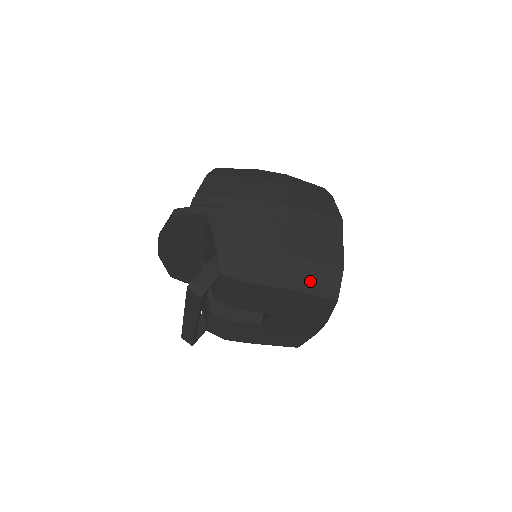
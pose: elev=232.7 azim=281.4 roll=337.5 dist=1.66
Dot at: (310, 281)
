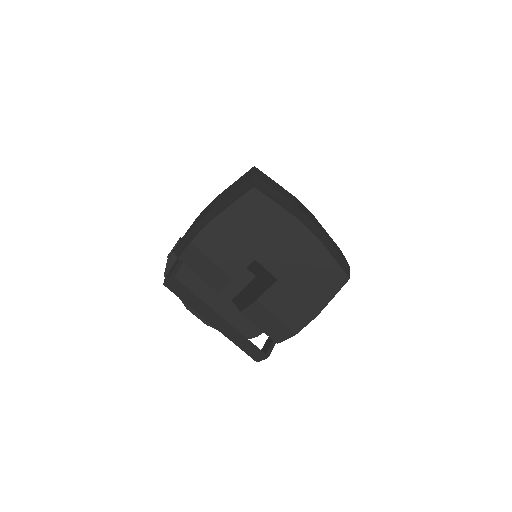
Dot at: (230, 201)
